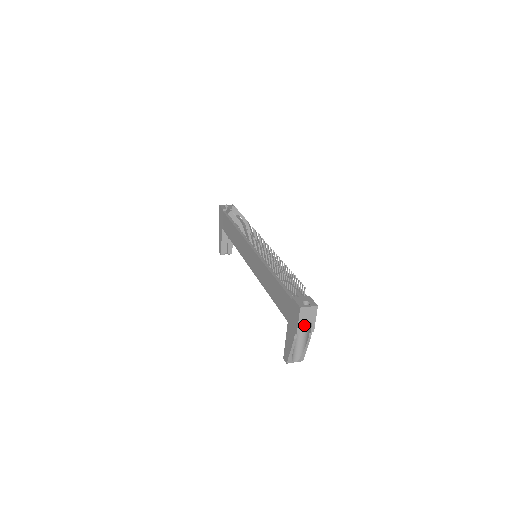
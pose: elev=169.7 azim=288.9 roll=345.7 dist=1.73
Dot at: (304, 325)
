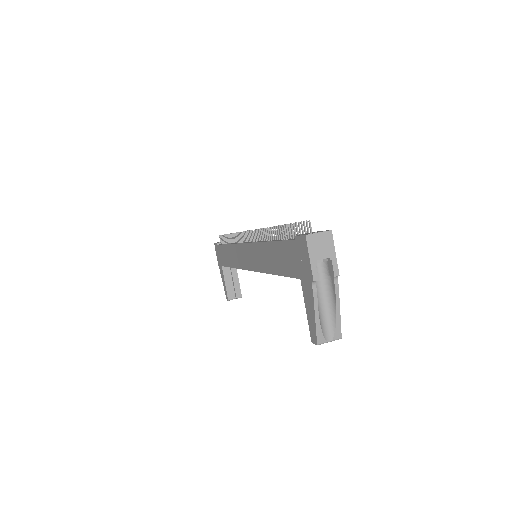
Dot at: (323, 273)
